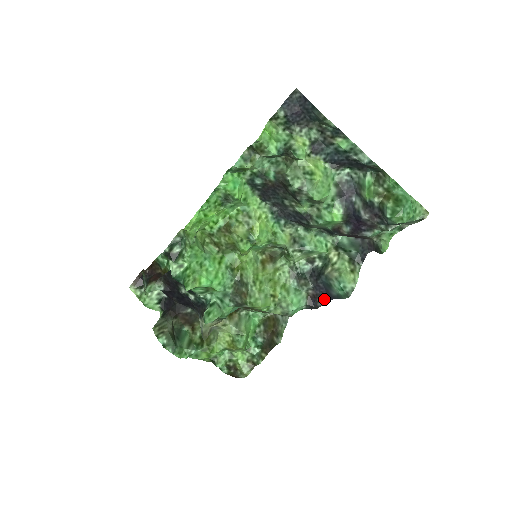
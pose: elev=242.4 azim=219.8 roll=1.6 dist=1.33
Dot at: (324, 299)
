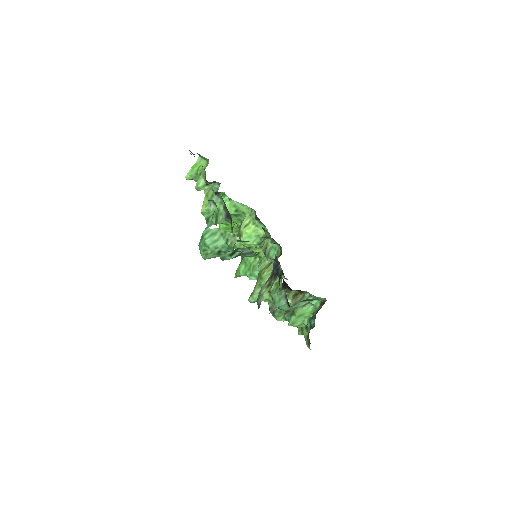
Dot at: occluded
